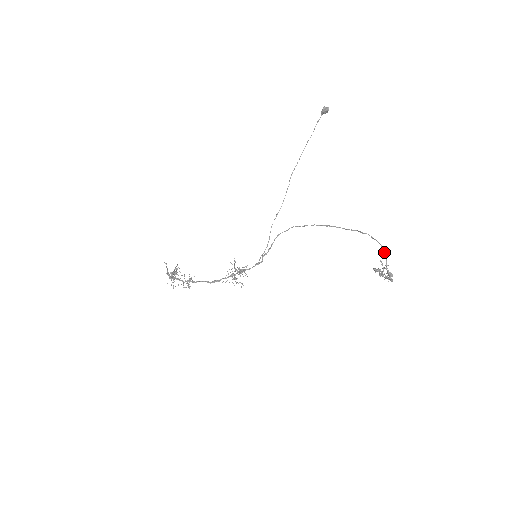
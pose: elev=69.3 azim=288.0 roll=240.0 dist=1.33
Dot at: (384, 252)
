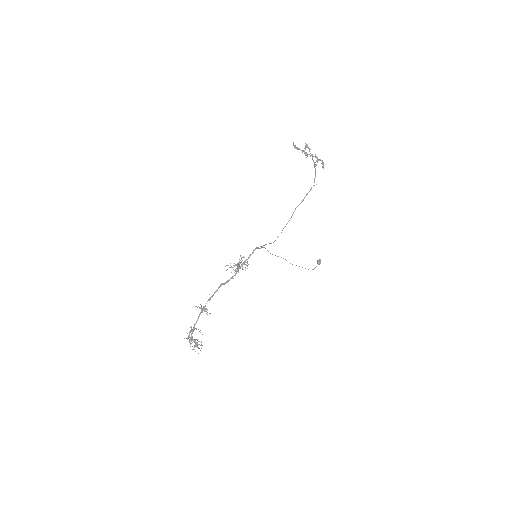
Dot at: occluded
